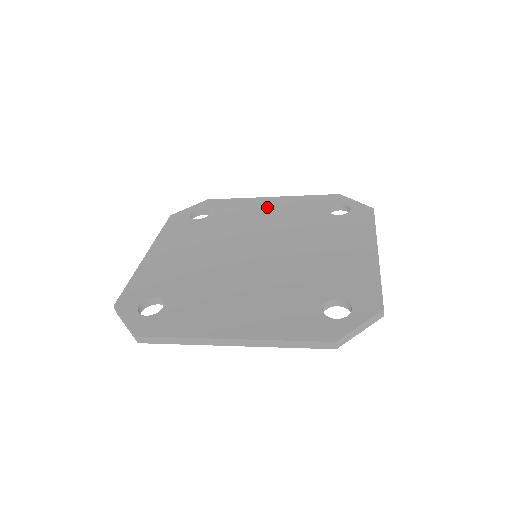
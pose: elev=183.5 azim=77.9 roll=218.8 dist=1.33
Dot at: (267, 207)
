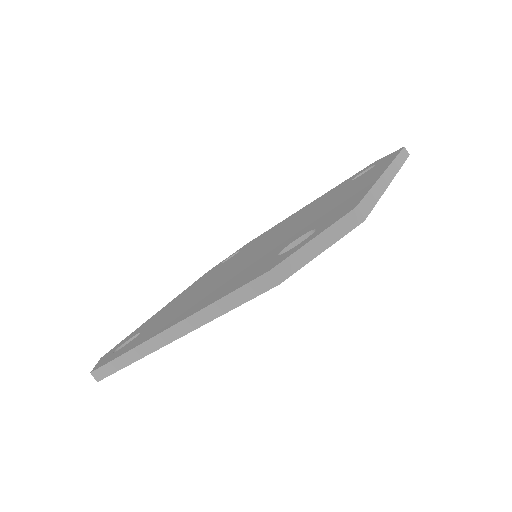
Dot at: (293, 216)
